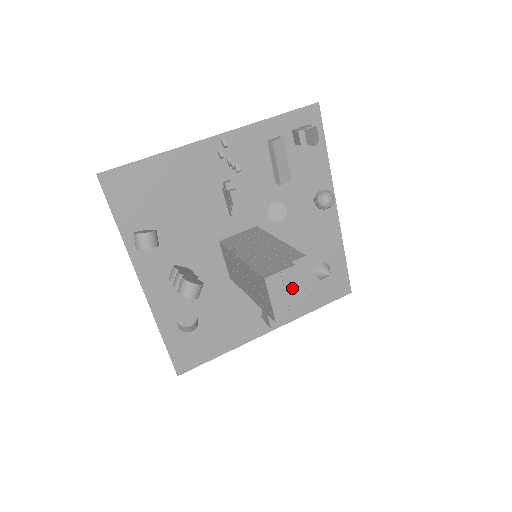
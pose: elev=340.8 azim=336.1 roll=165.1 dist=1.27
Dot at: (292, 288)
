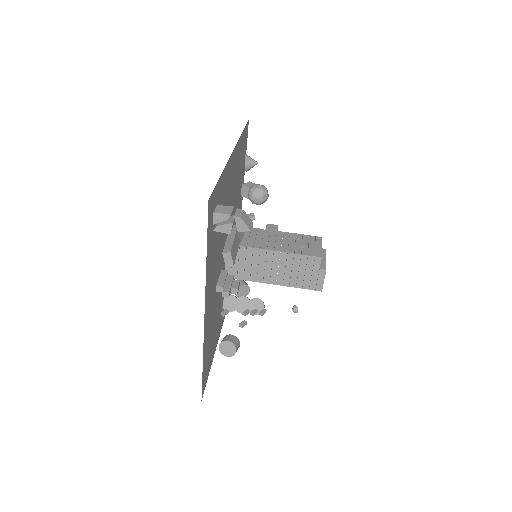
Dot at: occluded
